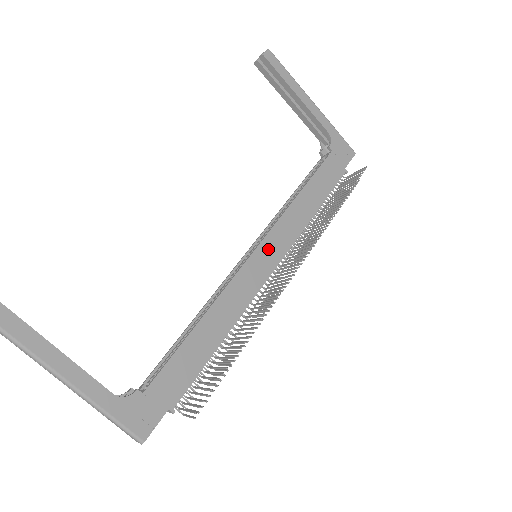
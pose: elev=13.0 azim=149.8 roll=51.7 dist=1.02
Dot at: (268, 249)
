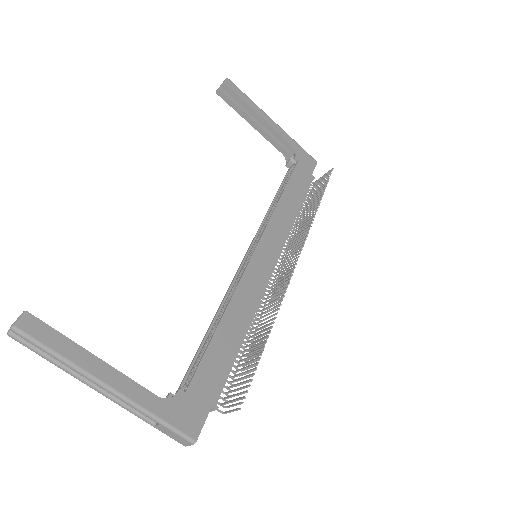
Dot at: (266, 248)
